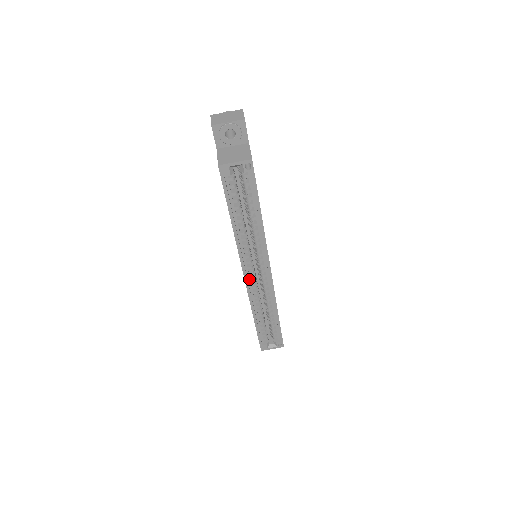
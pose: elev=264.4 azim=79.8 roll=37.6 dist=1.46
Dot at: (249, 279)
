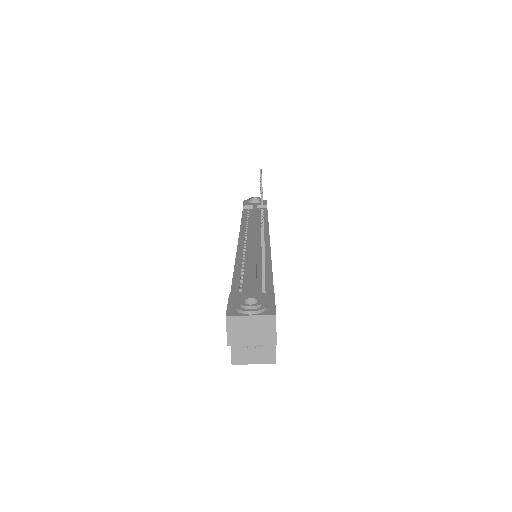
Dot at: occluded
